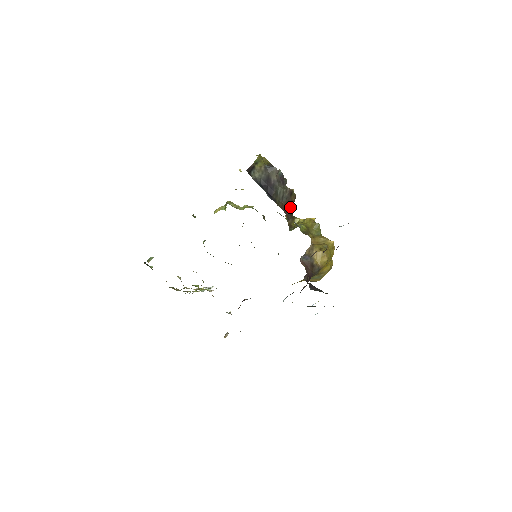
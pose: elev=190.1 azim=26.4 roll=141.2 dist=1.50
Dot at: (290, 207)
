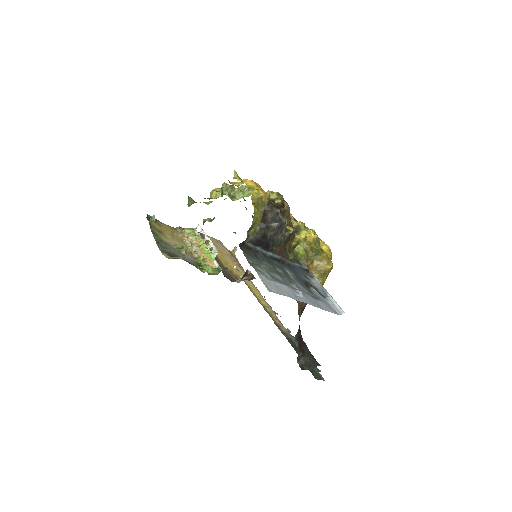
Dot at: occluded
